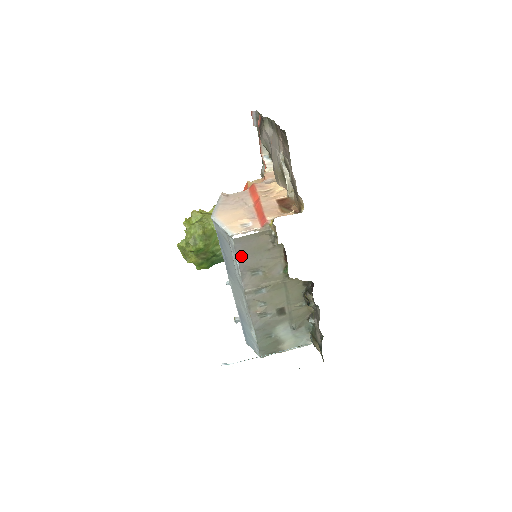
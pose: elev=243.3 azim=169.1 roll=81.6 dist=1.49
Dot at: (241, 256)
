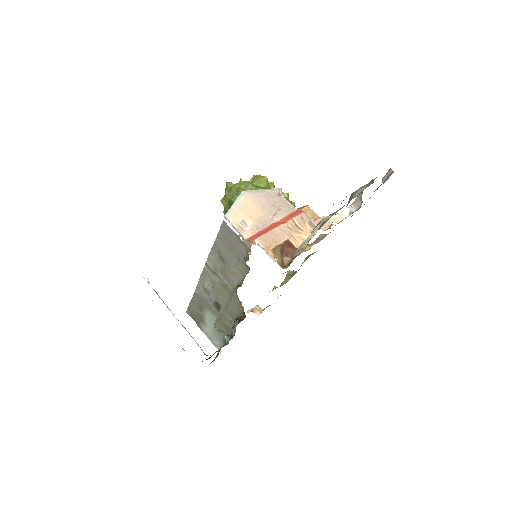
Dot at: (221, 238)
